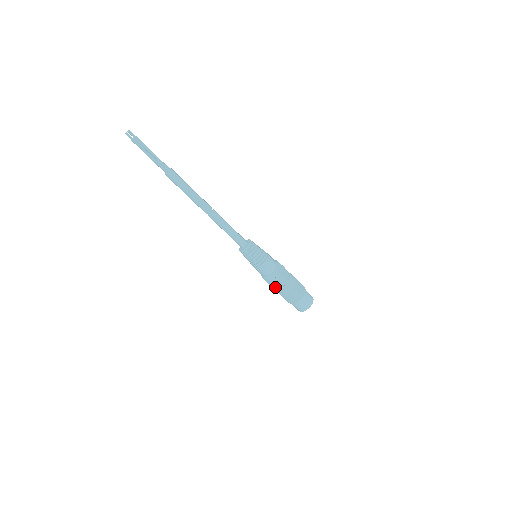
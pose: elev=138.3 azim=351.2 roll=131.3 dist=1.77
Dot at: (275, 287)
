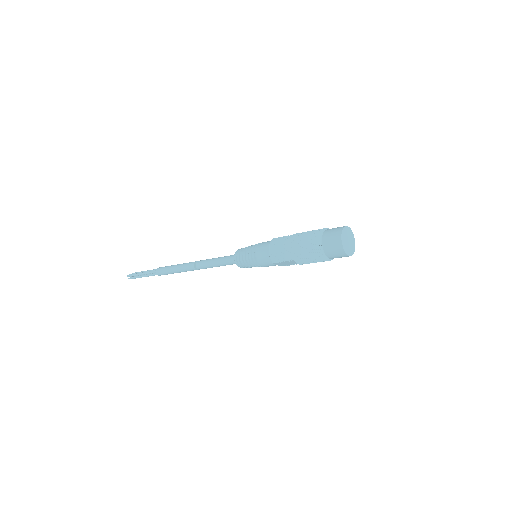
Dot at: (286, 251)
